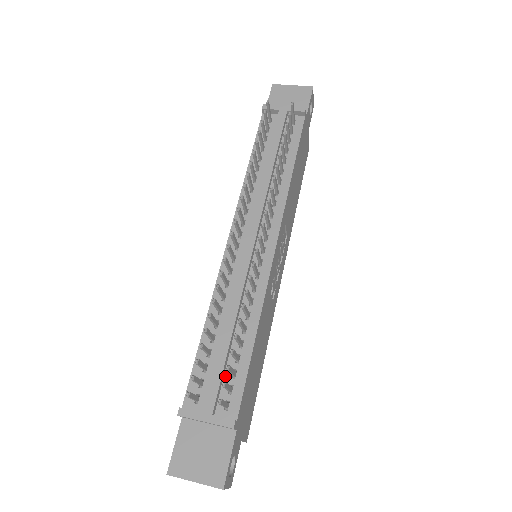
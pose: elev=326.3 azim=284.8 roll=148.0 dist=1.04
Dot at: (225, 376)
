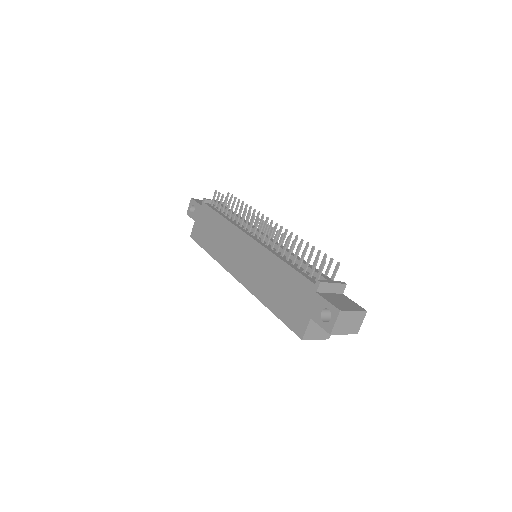
Dot at: occluded
